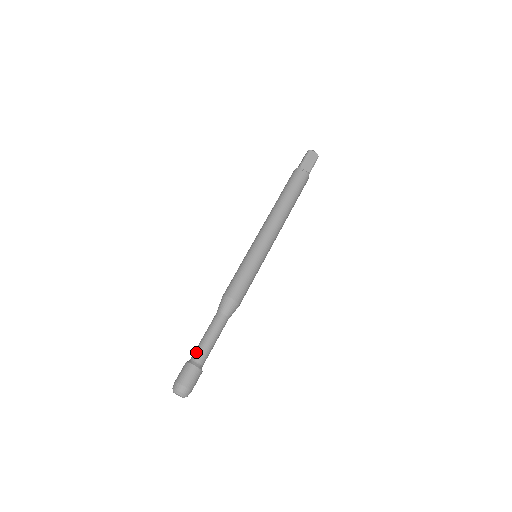
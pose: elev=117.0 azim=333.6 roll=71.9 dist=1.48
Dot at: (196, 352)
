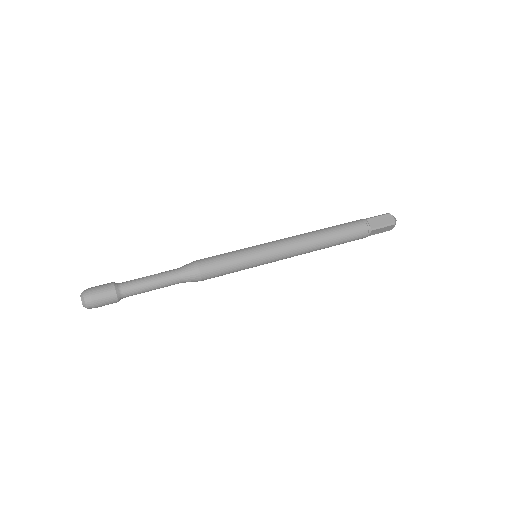
Dot at: occluded
